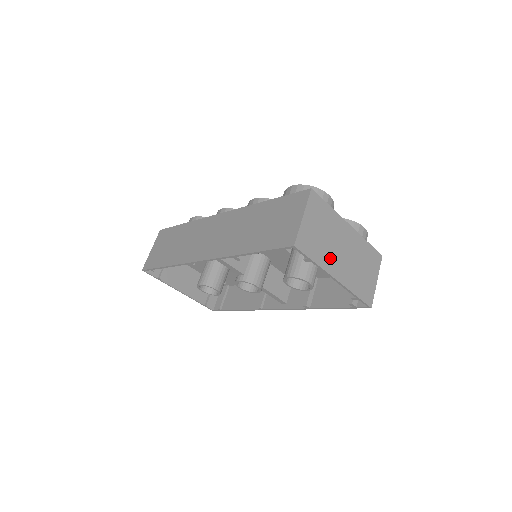
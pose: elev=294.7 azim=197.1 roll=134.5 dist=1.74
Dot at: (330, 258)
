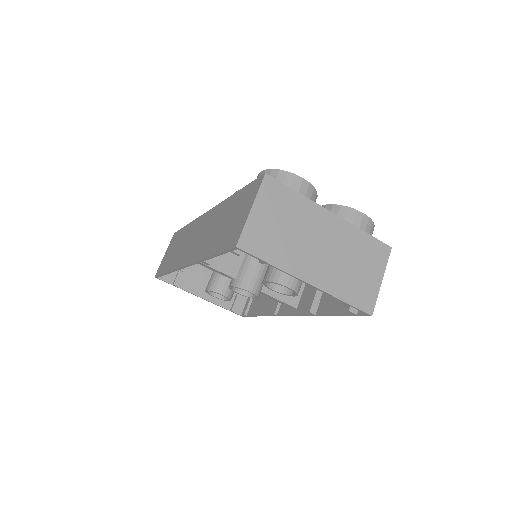
Dot at: (298, 257)
